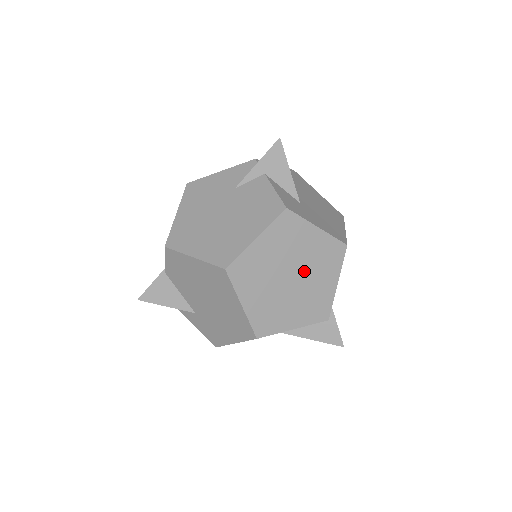
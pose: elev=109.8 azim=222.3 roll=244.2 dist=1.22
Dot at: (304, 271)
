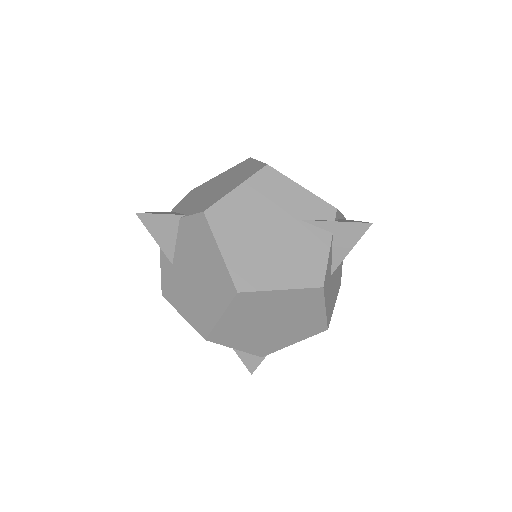
Dot at: (284, 325)
